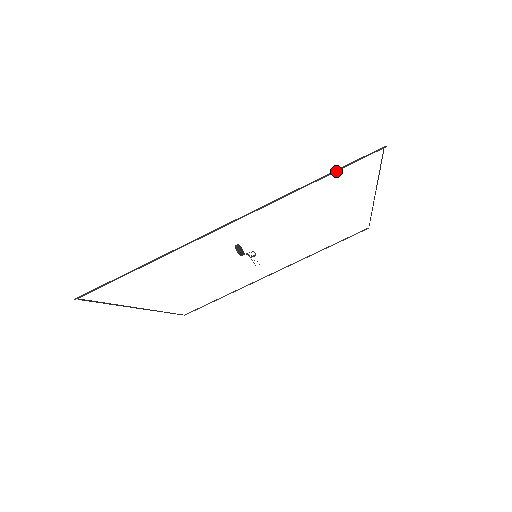
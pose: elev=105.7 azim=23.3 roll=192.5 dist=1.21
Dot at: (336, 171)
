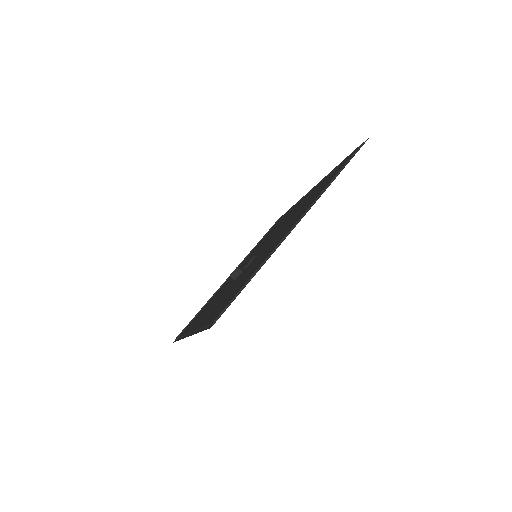
Dot at: (204, 327)
